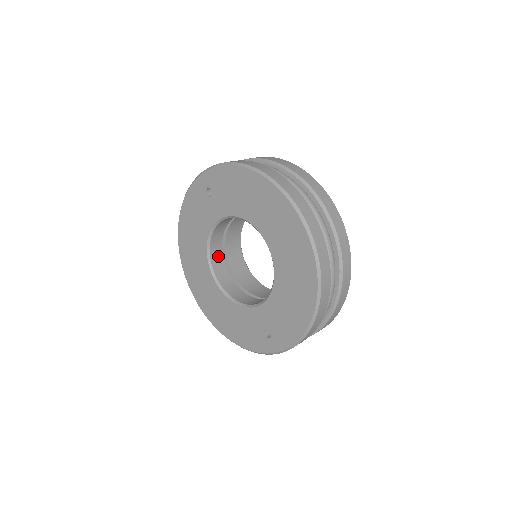
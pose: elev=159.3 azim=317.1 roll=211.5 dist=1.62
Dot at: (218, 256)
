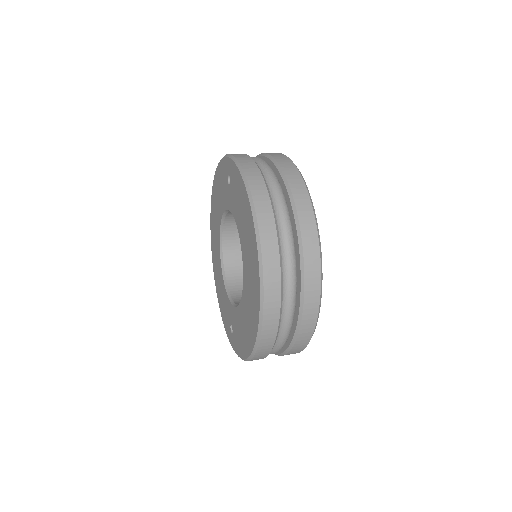
Dot at: (233, 230)
